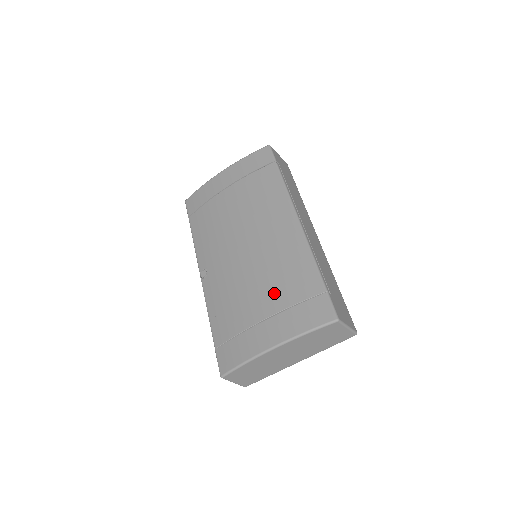
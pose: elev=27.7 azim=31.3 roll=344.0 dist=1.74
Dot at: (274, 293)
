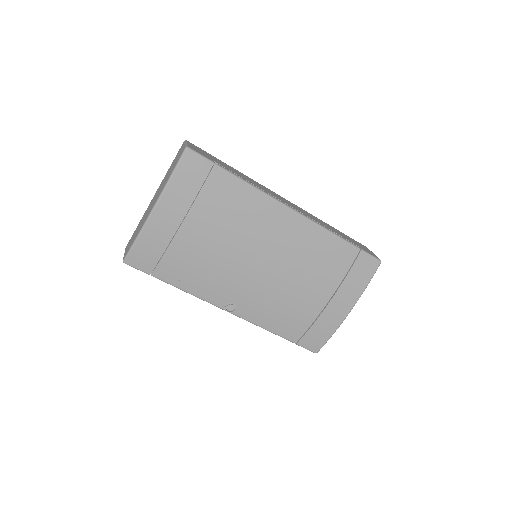
Dot at: (323, 280)
